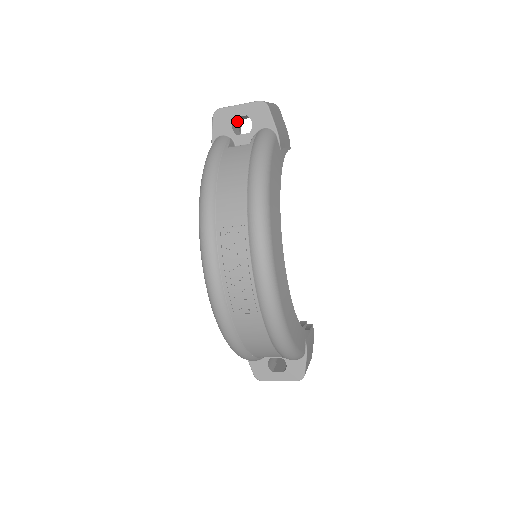
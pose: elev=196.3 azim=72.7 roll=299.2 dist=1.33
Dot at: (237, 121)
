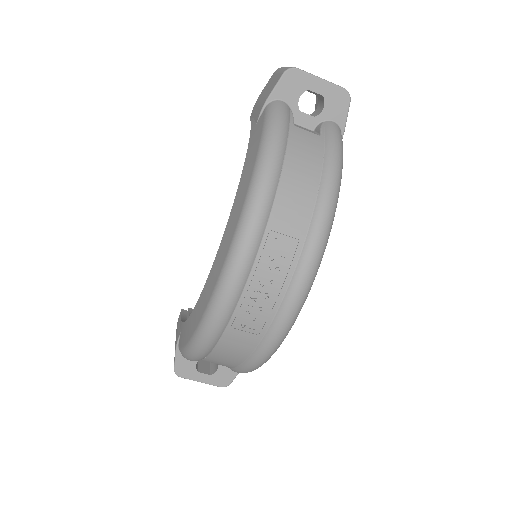
Dot at: occluded
